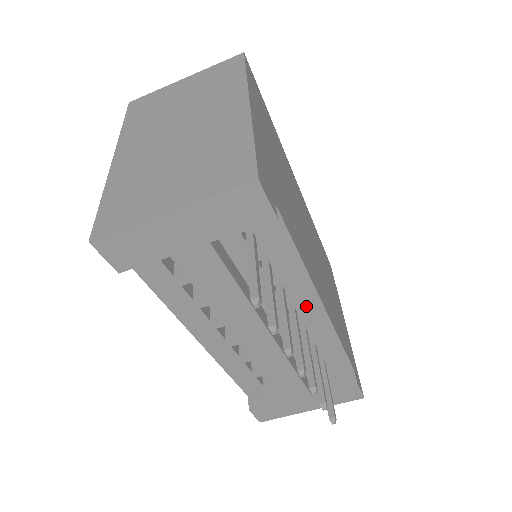
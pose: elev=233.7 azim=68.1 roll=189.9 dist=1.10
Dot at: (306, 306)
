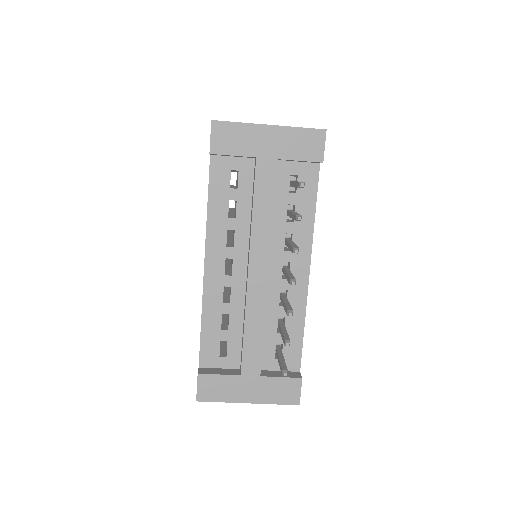
Dot at: (298, 267)
